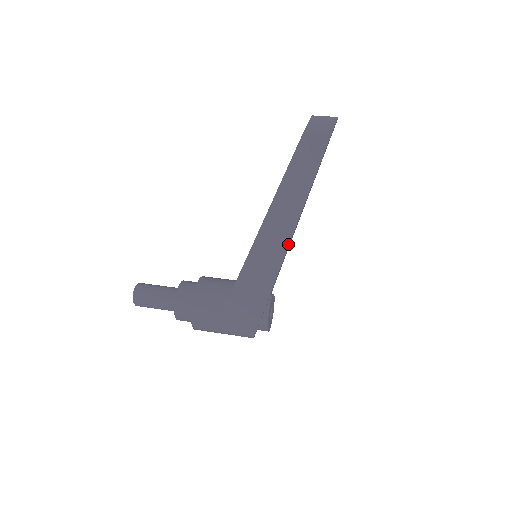
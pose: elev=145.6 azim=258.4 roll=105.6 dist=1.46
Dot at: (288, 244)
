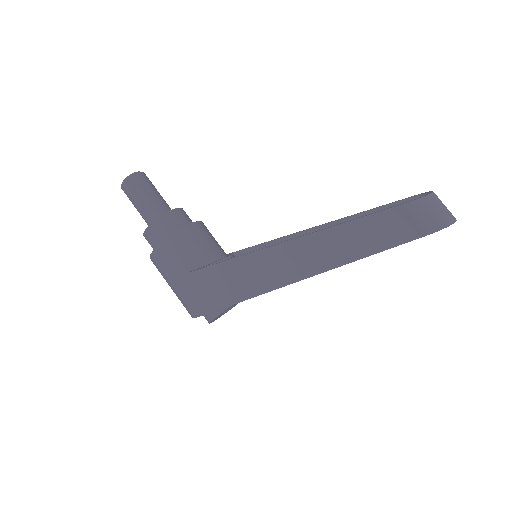
Dot at: (287, 284)
